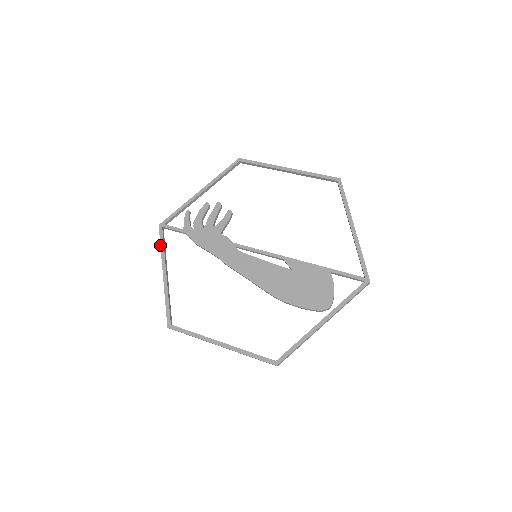
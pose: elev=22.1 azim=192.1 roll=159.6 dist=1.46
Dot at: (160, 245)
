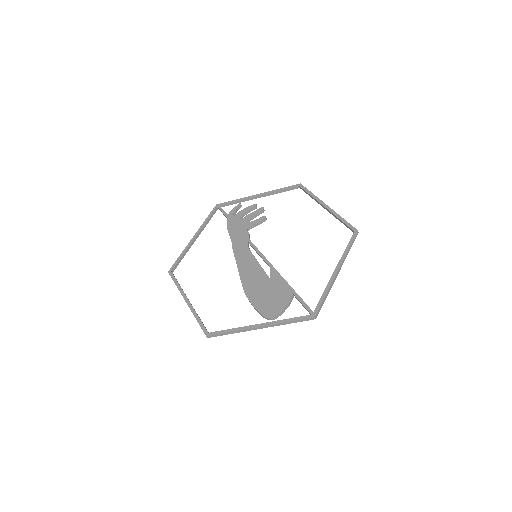
Dot at: (206, 218)
